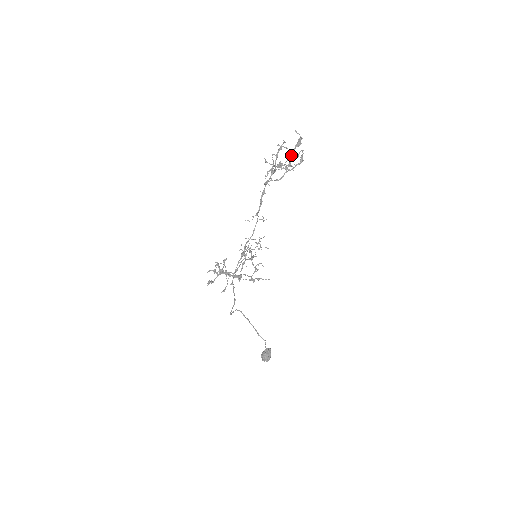
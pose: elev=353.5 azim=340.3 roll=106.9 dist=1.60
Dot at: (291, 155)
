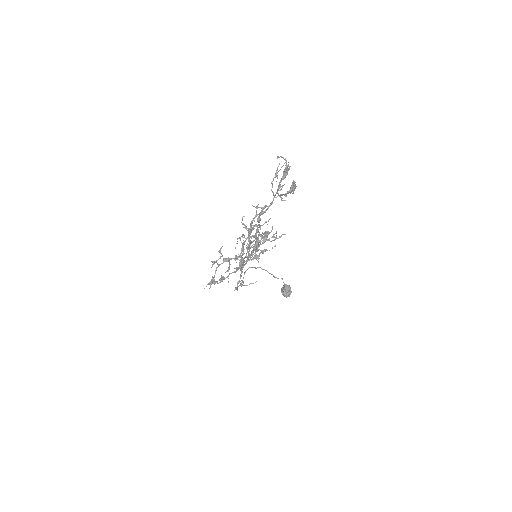
Dot at: occluded
